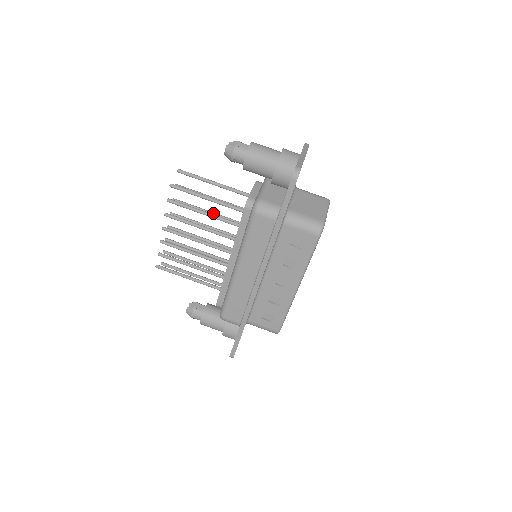
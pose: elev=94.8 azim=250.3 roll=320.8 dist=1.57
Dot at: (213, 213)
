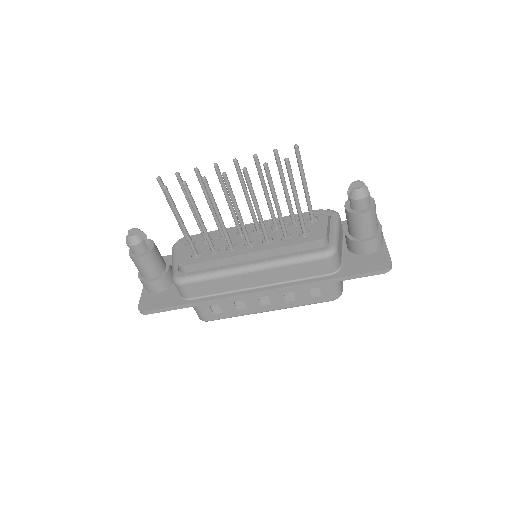
Dot at: occluded
